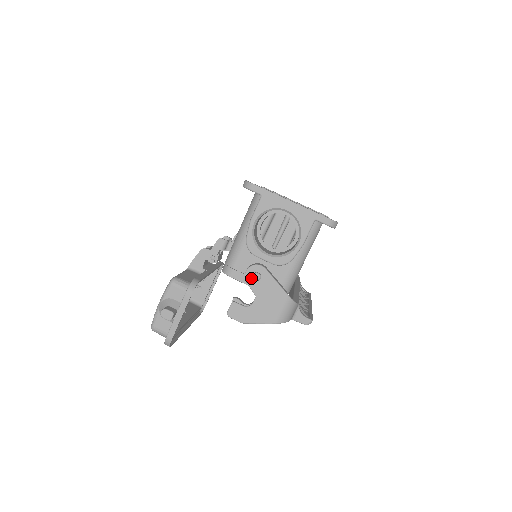
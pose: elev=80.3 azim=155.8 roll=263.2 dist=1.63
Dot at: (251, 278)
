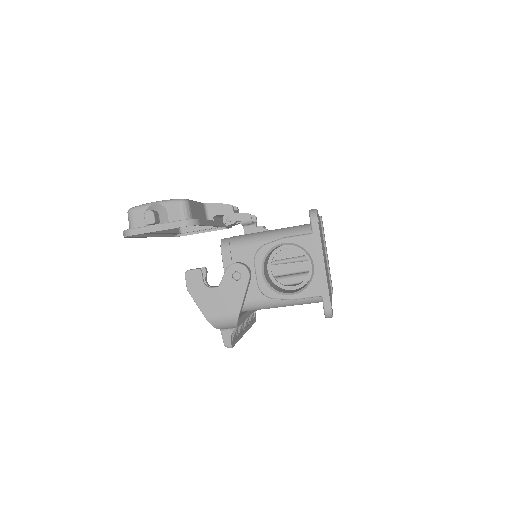
Dot at: (232, 272)
